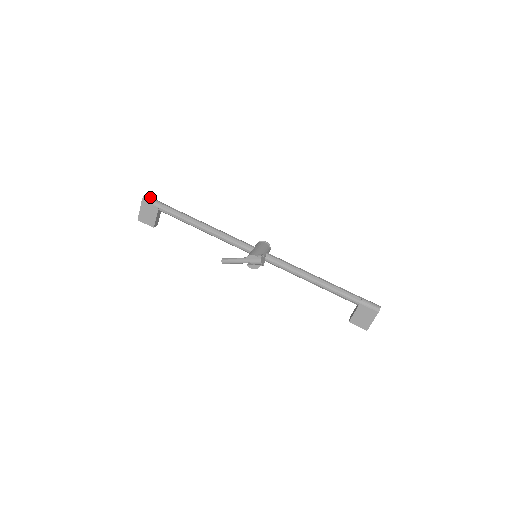
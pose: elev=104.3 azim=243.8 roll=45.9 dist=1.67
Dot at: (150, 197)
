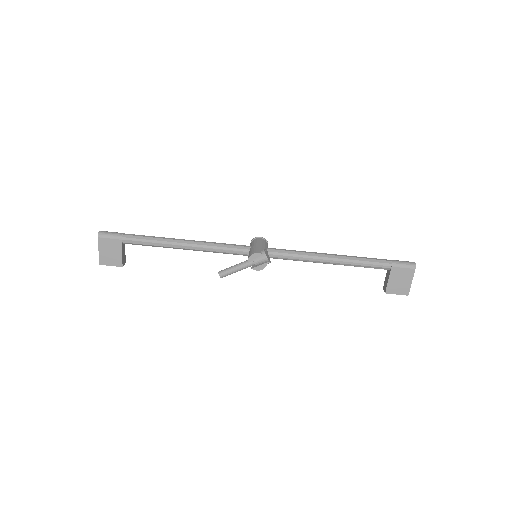
Dot at: (106, 231)
